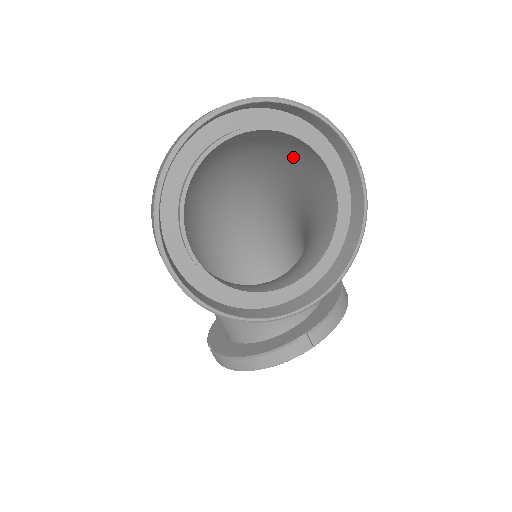
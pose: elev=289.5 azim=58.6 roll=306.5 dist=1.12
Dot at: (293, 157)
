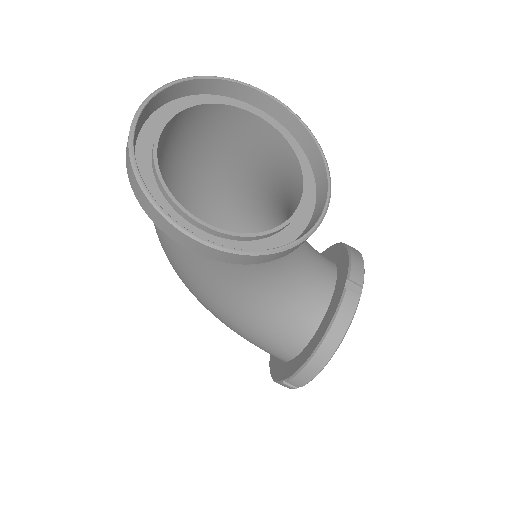
Dot at: (221, 143)
